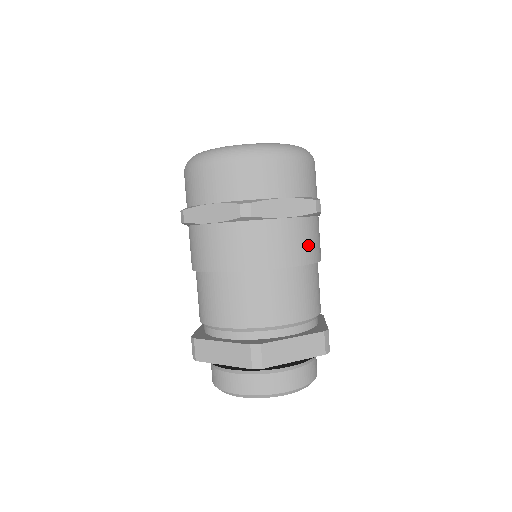
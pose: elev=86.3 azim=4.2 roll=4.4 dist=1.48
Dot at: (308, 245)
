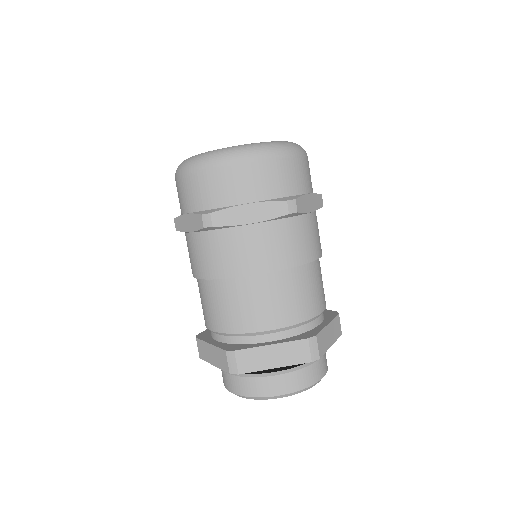
Dot at: occluded
